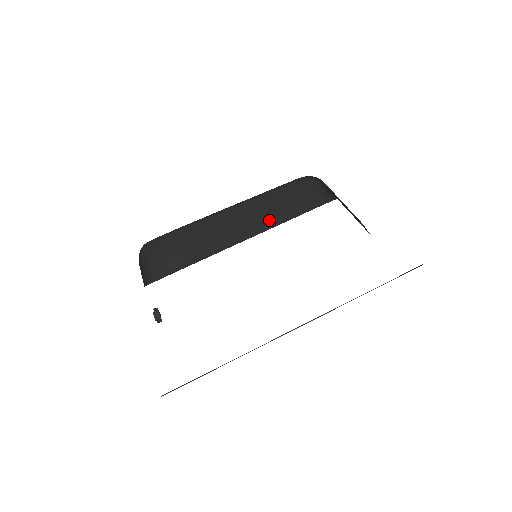
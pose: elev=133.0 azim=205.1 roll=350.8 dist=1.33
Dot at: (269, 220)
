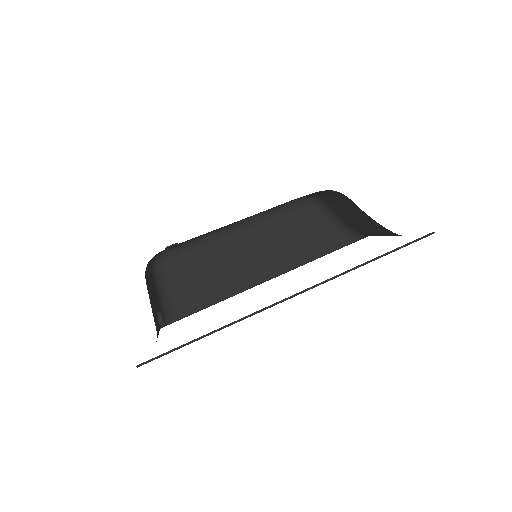
Dot at: (286, 256)
